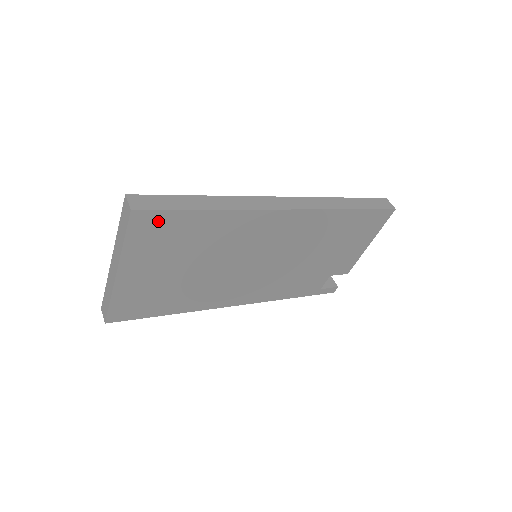
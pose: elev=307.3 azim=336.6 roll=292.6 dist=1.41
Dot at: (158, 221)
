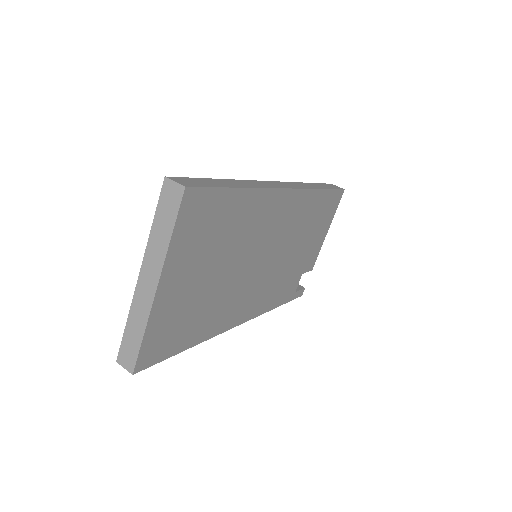
Dot at: (203, 204)
